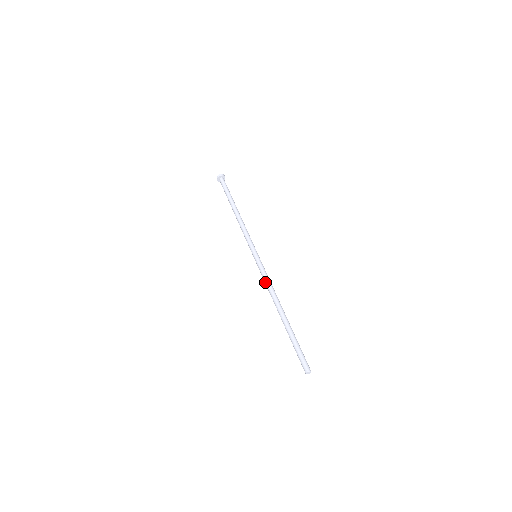
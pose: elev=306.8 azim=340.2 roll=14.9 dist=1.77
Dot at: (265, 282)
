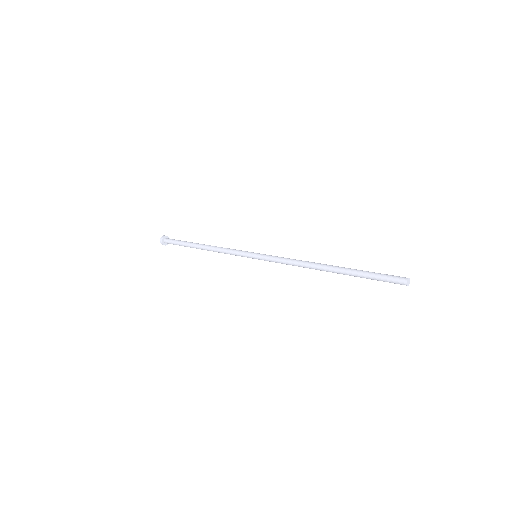
Dot at: (288, 258)
